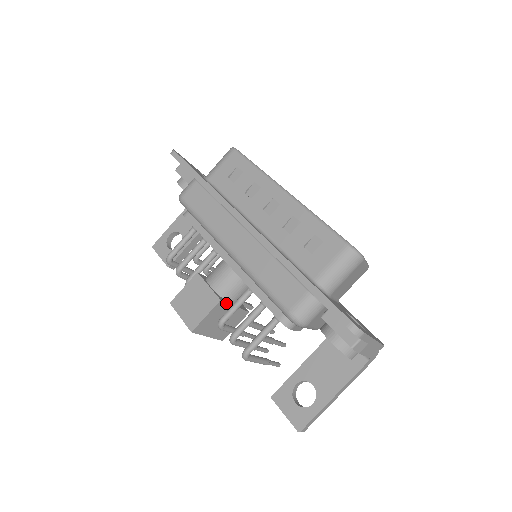
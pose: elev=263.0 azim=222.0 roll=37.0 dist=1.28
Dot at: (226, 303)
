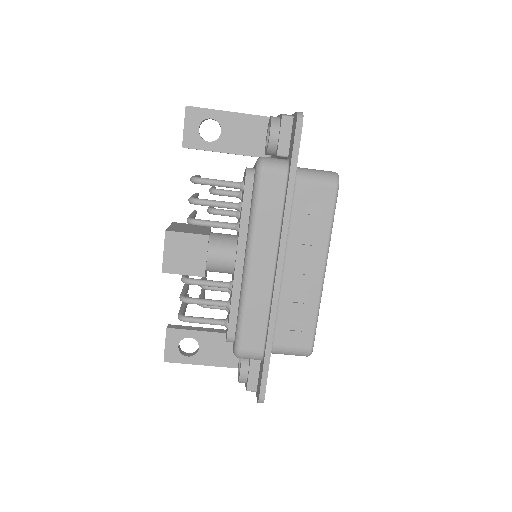
Dot at: occluded
